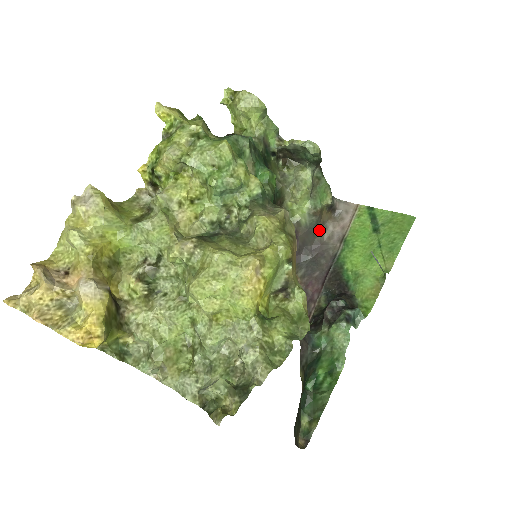
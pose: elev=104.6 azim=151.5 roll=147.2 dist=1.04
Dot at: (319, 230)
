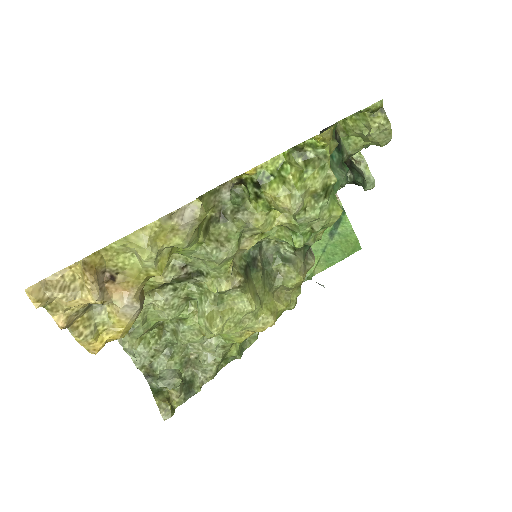
Dot at: occluded
